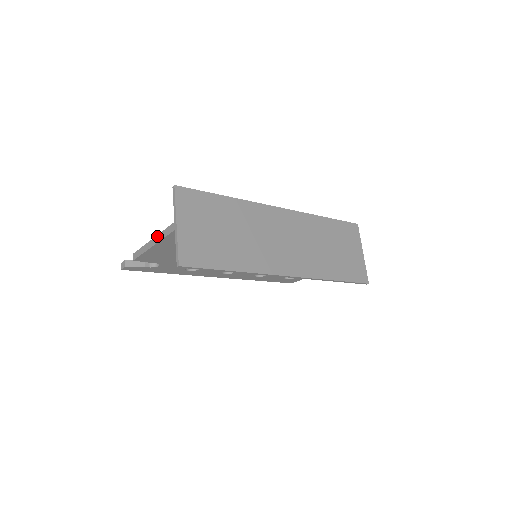
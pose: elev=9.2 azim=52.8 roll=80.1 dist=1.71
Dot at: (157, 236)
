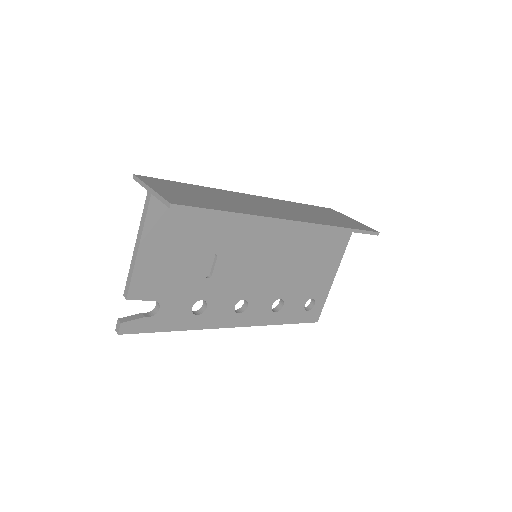
Dot at: (138, 232)
